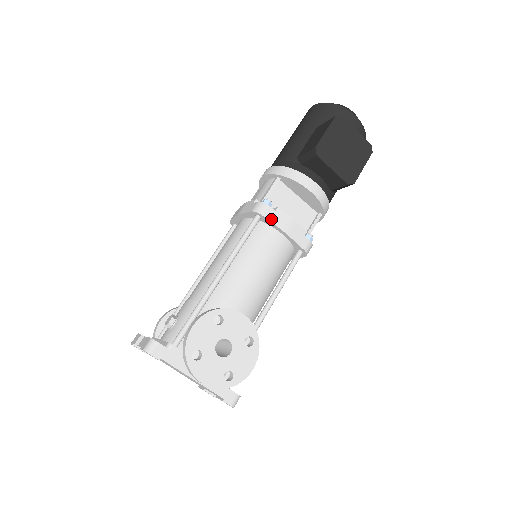
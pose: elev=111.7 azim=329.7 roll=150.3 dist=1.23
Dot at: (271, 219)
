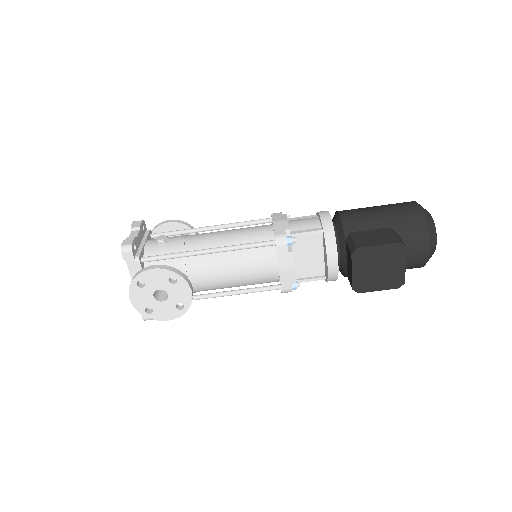
Dot at: (279, 254)
